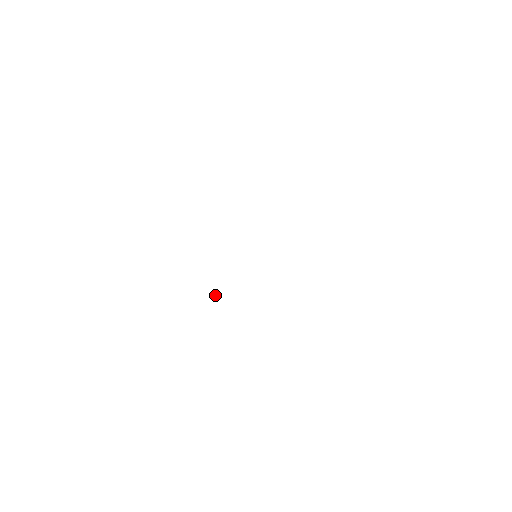
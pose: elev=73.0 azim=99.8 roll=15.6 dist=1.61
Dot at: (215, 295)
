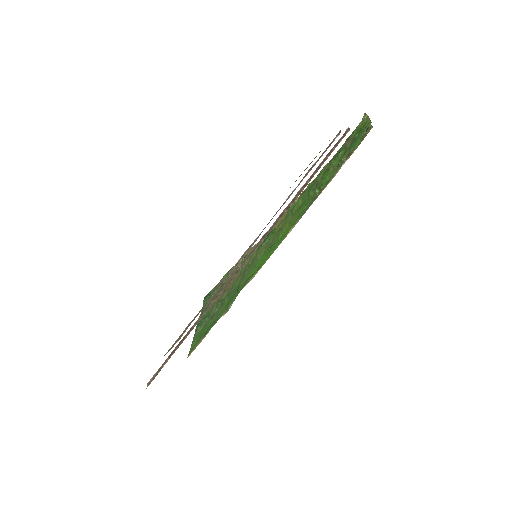
Dot at: occluded
